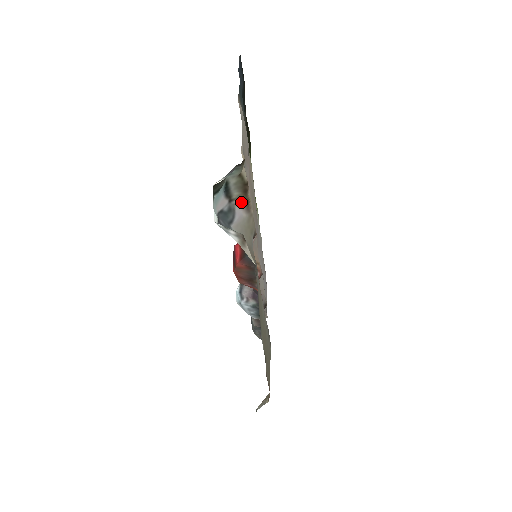
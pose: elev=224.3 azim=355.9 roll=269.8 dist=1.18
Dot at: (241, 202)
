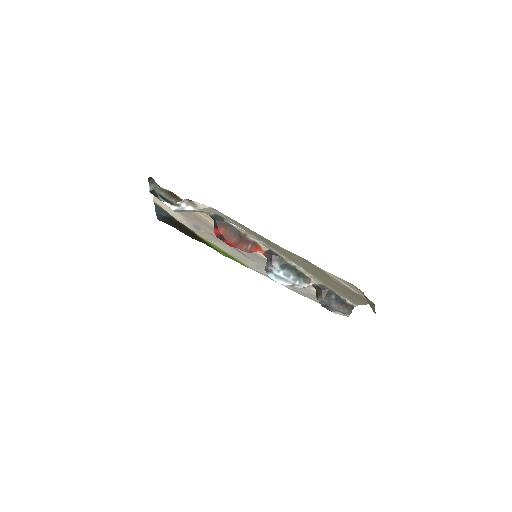
Dot at: occluded
